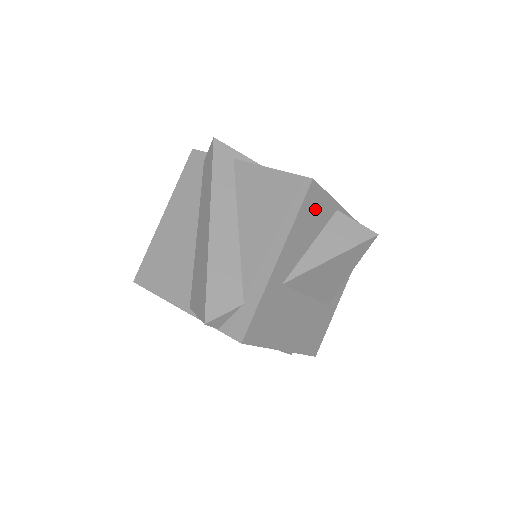
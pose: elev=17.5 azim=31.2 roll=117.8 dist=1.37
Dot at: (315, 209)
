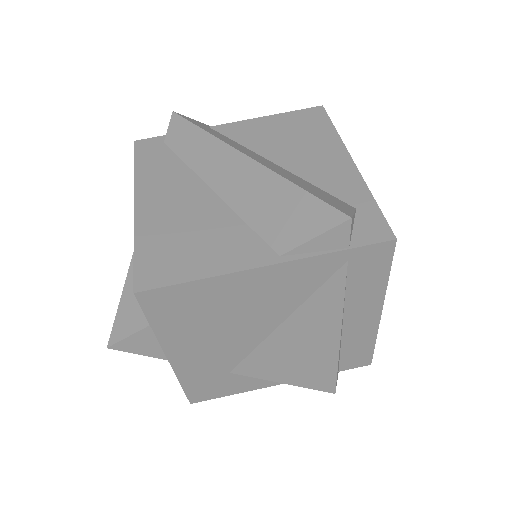
Dot at: occluded
